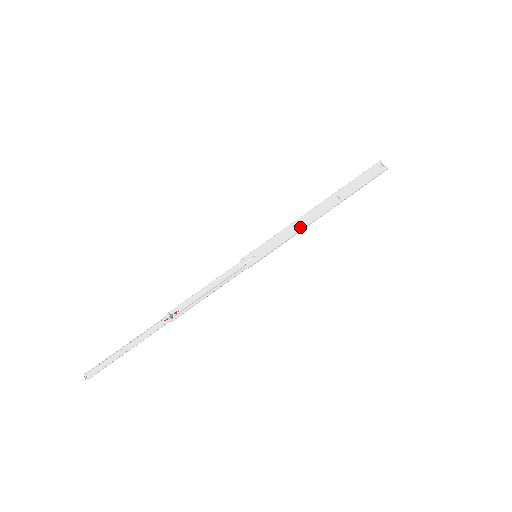
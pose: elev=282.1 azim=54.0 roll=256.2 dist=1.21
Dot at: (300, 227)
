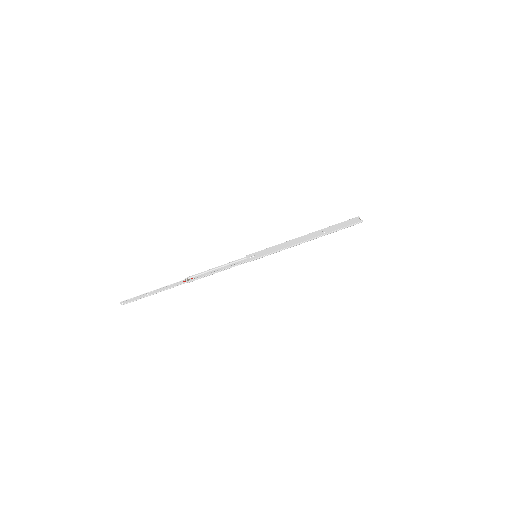
Dot at: (291, 244)
